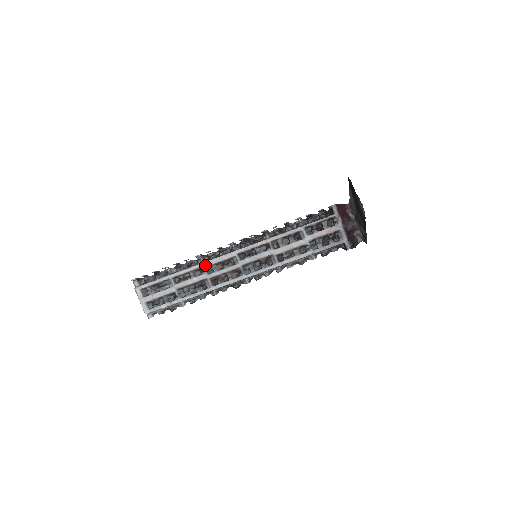
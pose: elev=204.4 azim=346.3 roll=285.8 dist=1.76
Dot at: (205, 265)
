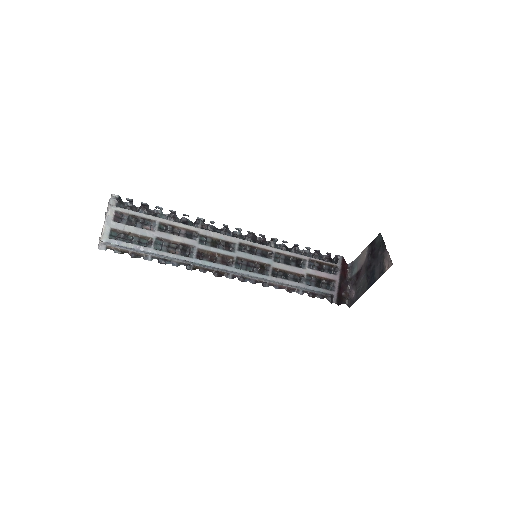
Dot at: (202, 232)
